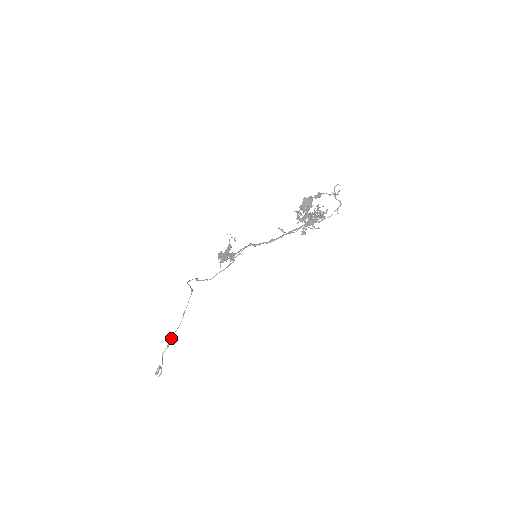
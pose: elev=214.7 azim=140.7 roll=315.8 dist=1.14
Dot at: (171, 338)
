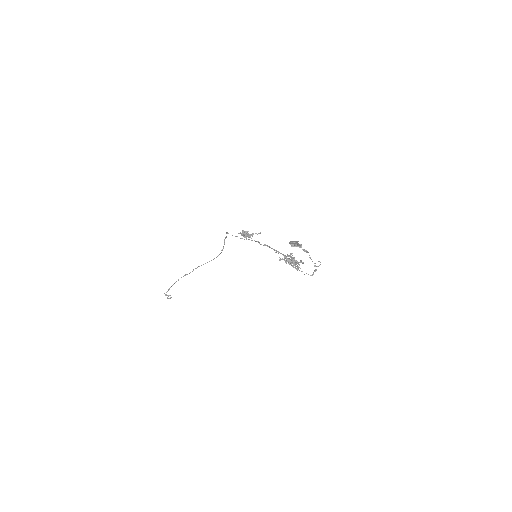
Dot at: occluded
